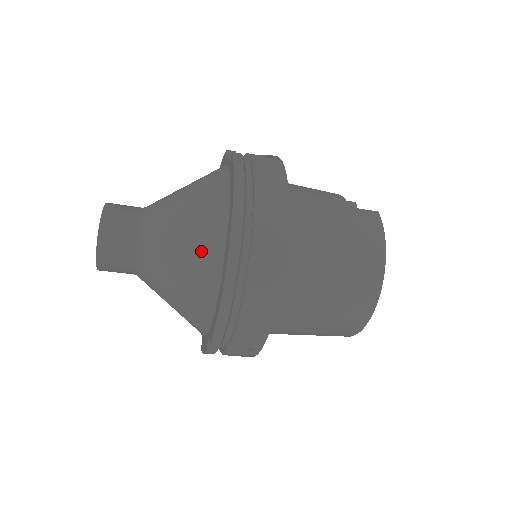
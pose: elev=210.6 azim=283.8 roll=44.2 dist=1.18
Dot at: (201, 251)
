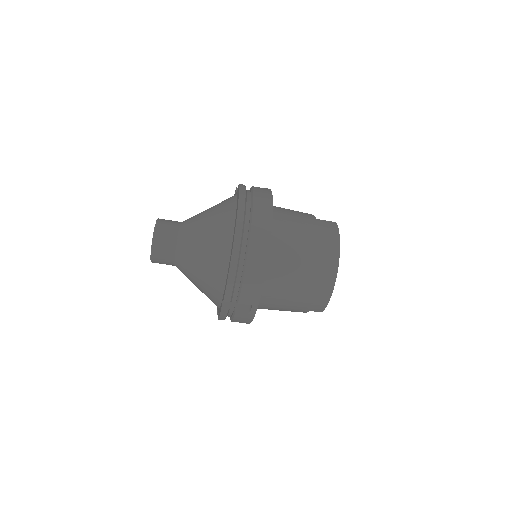
Dot at: (218, 239)
